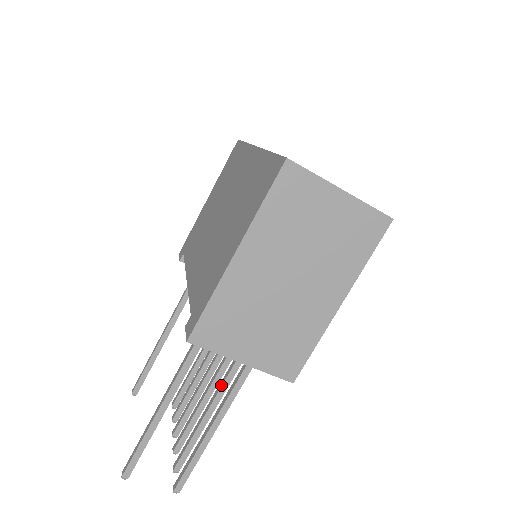
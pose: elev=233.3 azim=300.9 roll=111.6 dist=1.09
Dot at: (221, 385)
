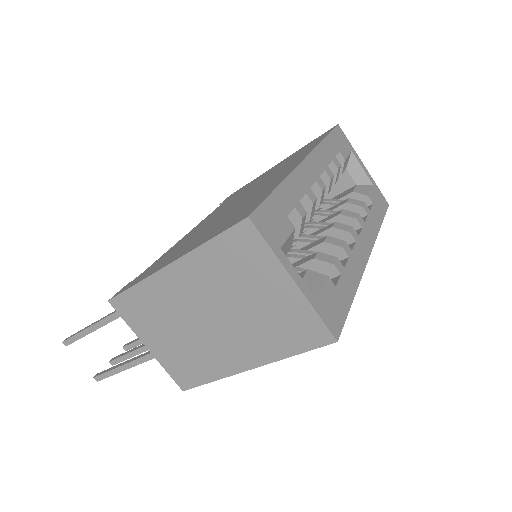
Dot at: occluded
